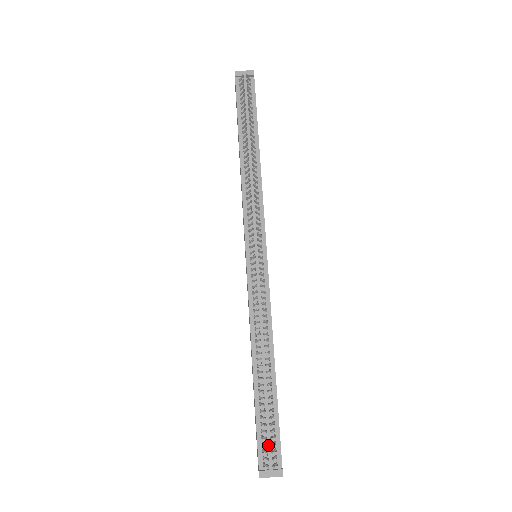
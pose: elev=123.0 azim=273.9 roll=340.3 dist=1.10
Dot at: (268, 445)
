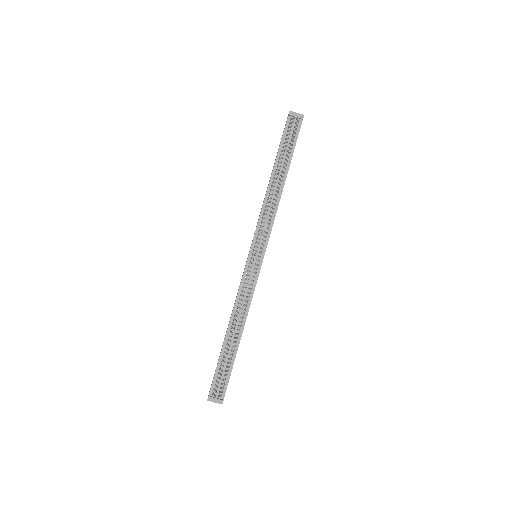
Dot at: (220, 383)
